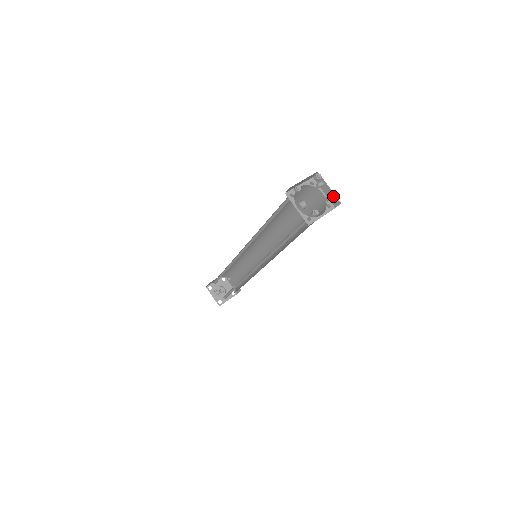
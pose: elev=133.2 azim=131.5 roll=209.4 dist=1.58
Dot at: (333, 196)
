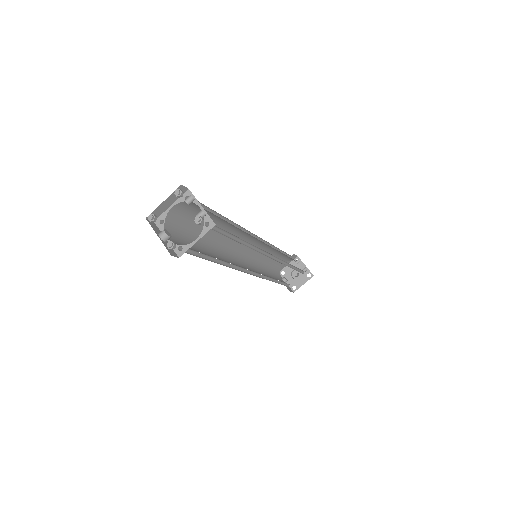
Dot at: (203, 212)
